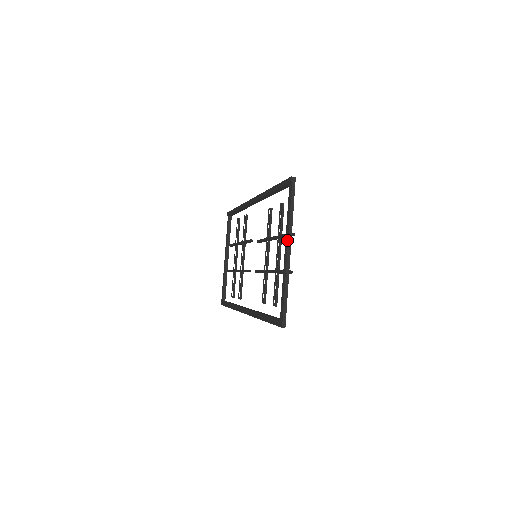
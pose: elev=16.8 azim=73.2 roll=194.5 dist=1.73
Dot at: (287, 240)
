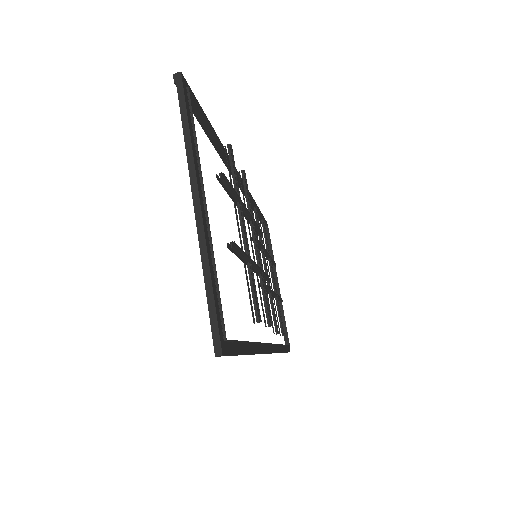
Dot at: (192, 184)
